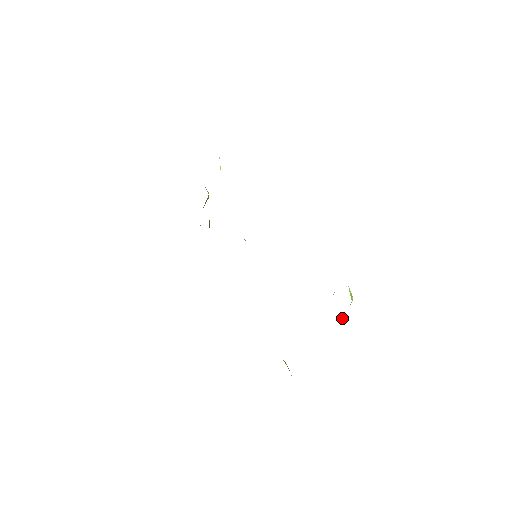
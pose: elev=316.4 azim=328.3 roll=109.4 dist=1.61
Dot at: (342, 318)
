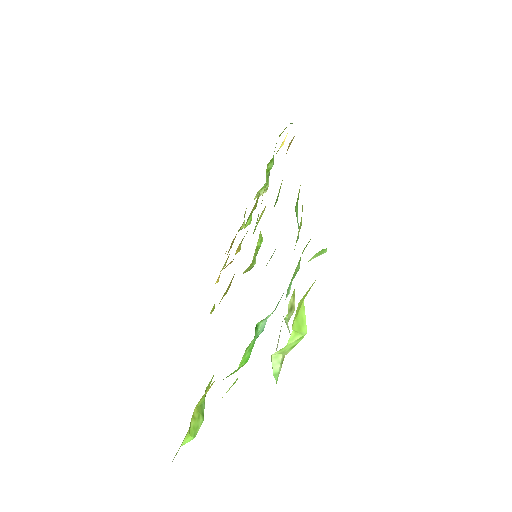
Dot at: (272, 362)
